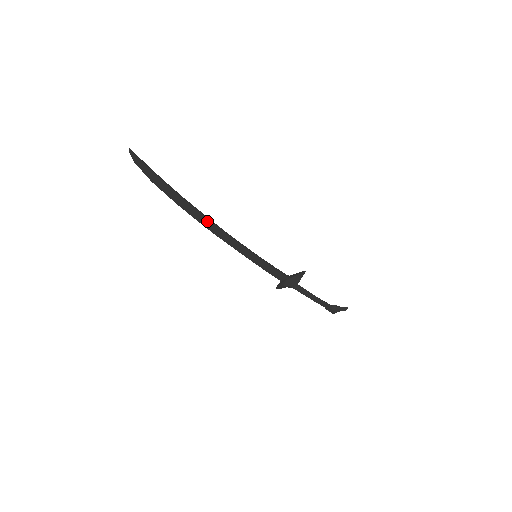
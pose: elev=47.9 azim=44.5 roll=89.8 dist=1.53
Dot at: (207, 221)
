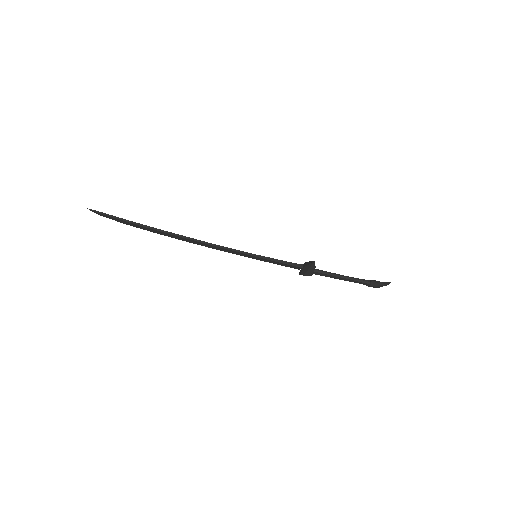
Dot at: (190, 240)
